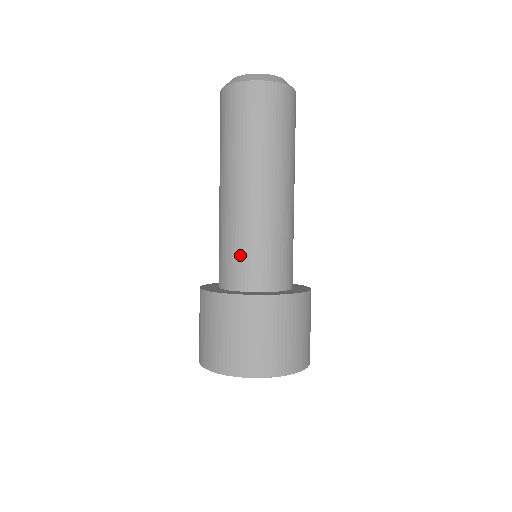
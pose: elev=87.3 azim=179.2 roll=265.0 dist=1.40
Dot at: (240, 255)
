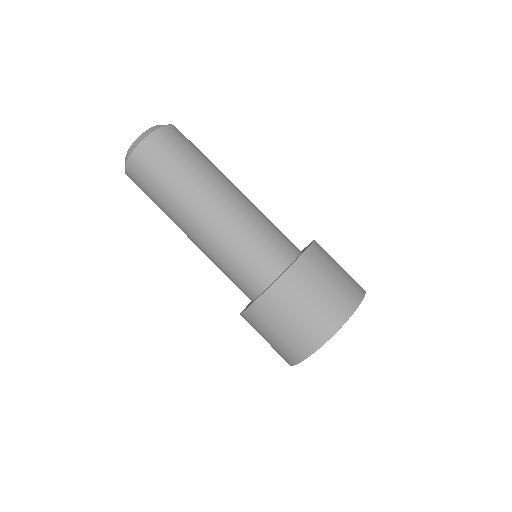
Dot at: (267, 240)
